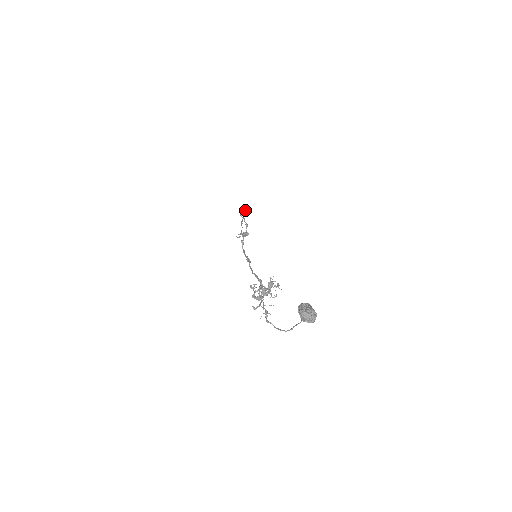
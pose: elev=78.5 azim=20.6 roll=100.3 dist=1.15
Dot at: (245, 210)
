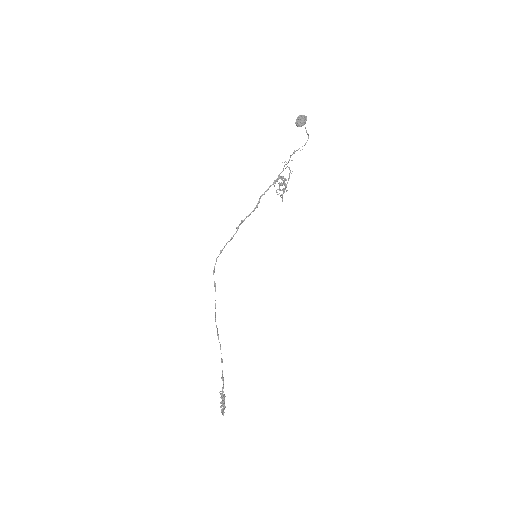
Dot at: (215, 288)
